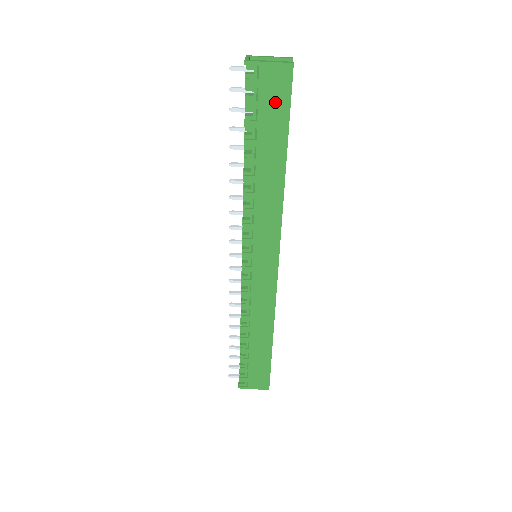
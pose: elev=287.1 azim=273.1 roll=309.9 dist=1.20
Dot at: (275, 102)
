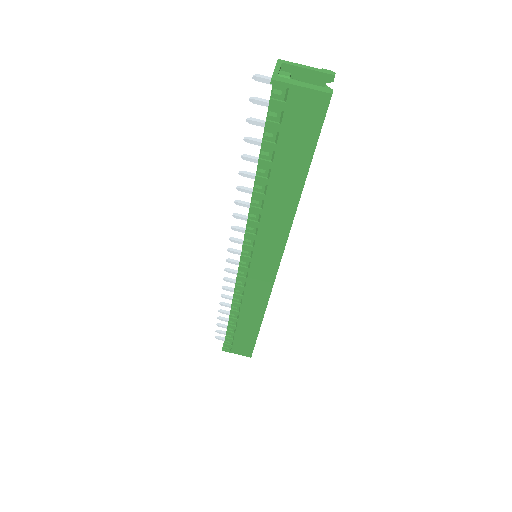
Dot at: (301, 130)
